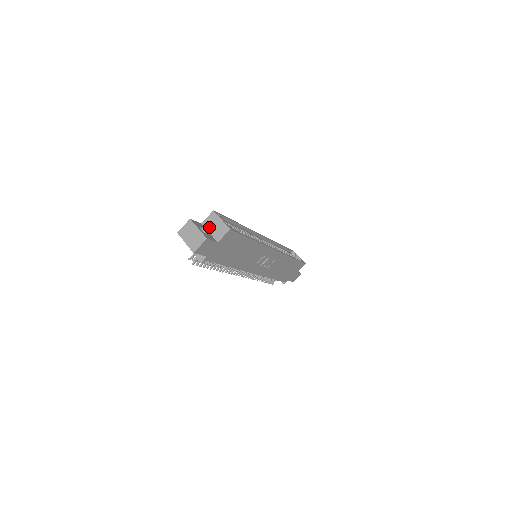
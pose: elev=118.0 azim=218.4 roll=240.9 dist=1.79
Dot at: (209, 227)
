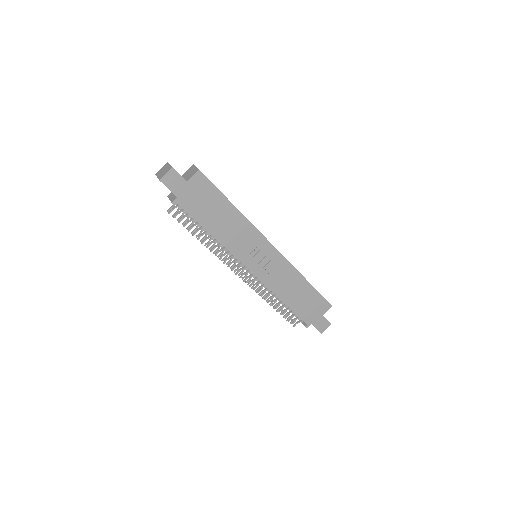
Dot at: (186, 175)
